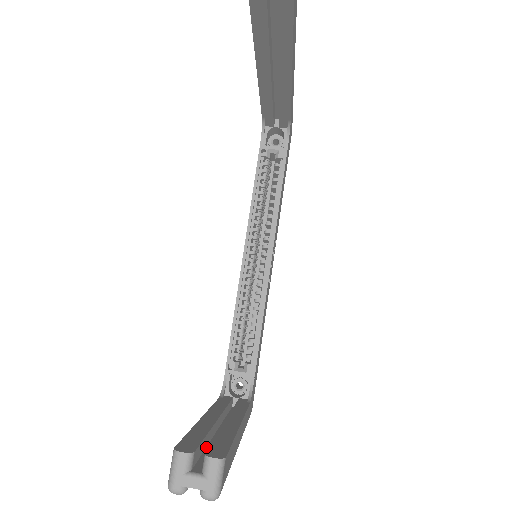
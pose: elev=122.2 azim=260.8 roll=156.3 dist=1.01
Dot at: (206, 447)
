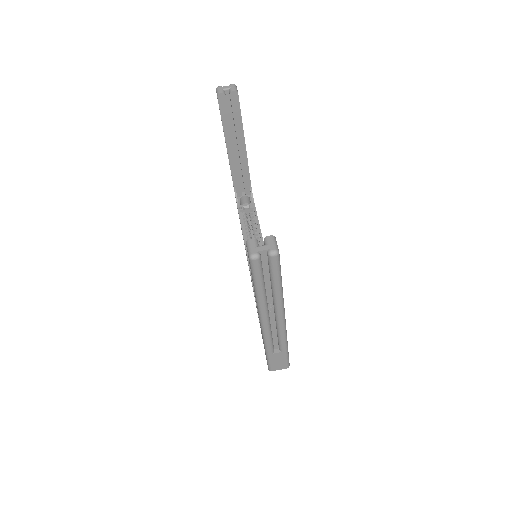
Dot at: occluded
